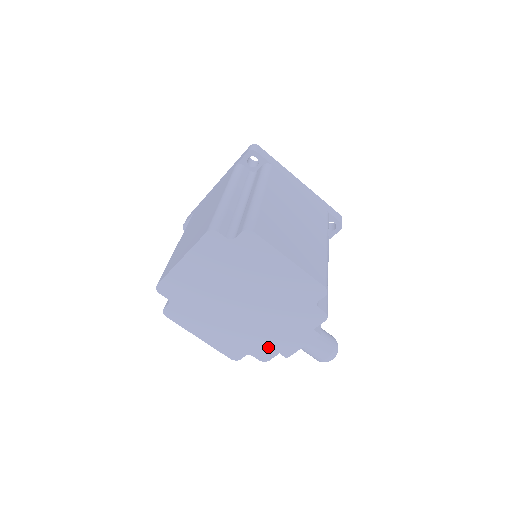
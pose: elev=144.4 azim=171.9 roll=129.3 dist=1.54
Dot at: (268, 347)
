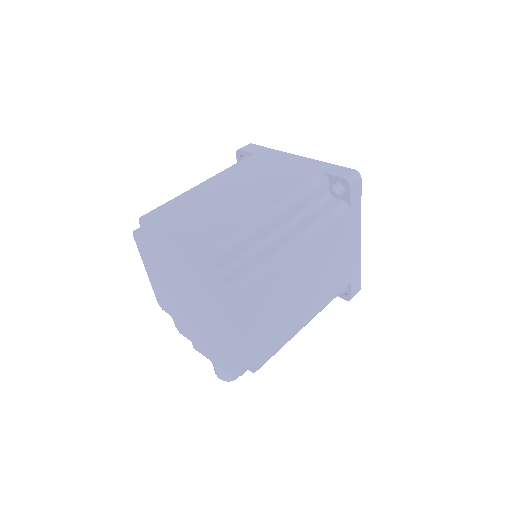
Dot at: (187, 331)
